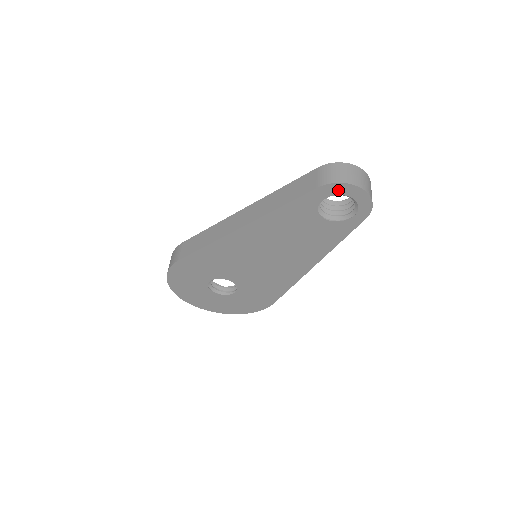
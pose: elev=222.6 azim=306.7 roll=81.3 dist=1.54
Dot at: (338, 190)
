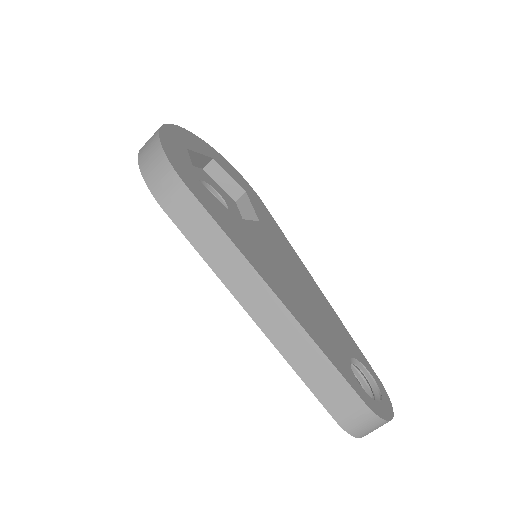
Dot at: occluded
